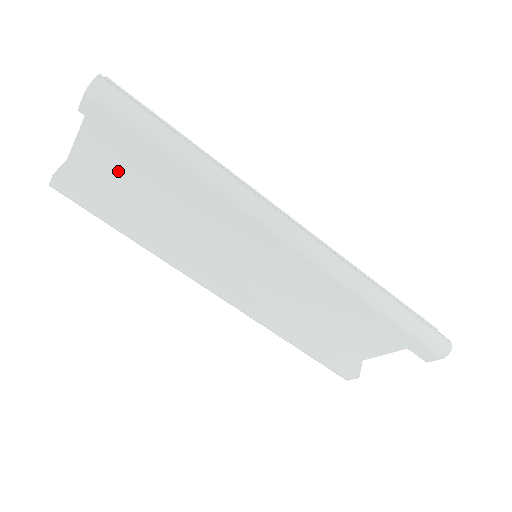
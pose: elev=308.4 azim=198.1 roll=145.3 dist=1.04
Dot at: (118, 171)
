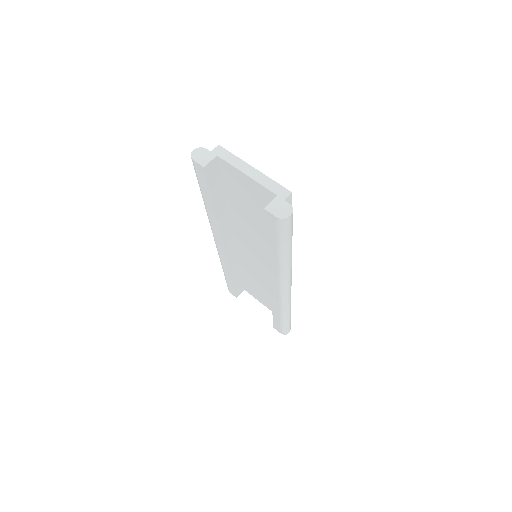
Dot at: (239, 191)
